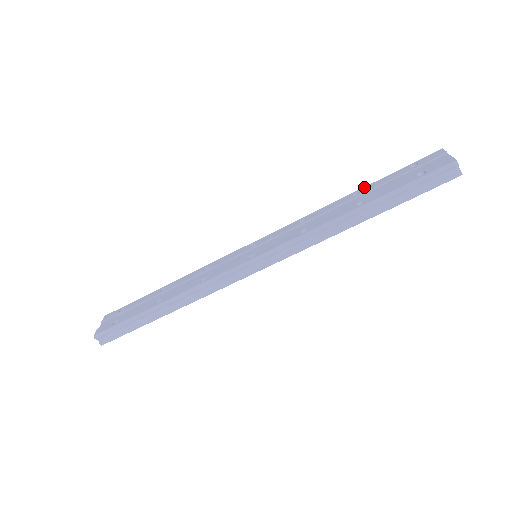
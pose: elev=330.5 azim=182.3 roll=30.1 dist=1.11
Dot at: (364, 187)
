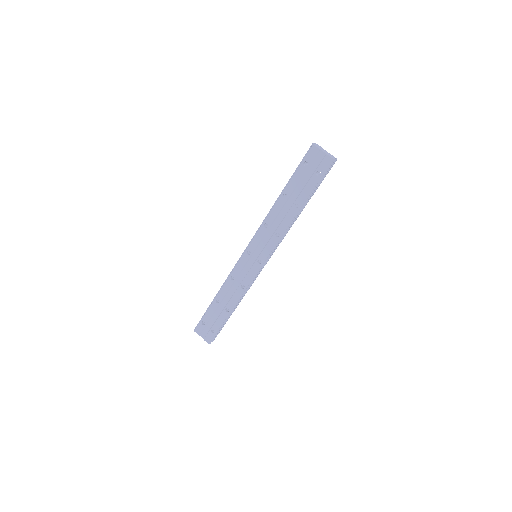
Dot at: (285, 189)
